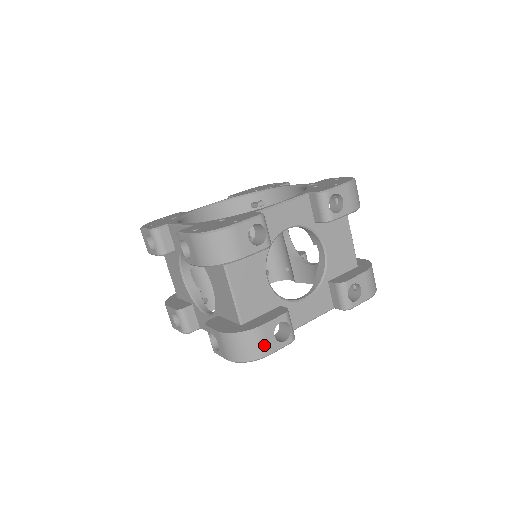
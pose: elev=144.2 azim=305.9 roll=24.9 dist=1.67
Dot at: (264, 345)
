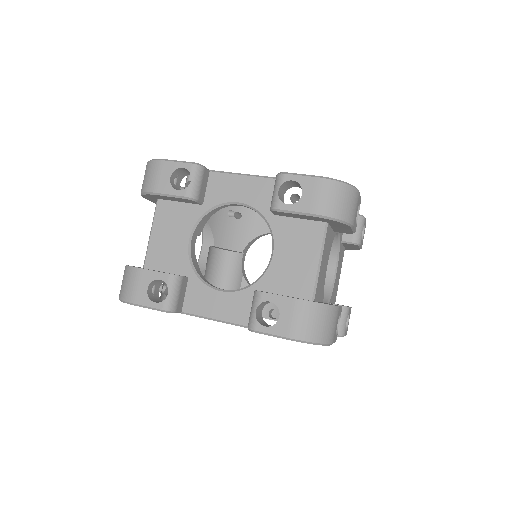
Dot at: (134, 290)
